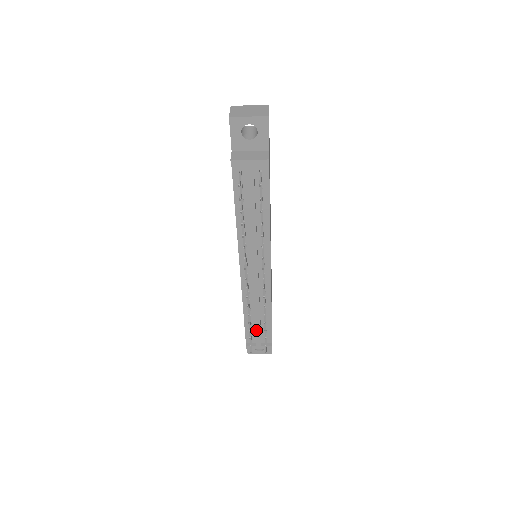
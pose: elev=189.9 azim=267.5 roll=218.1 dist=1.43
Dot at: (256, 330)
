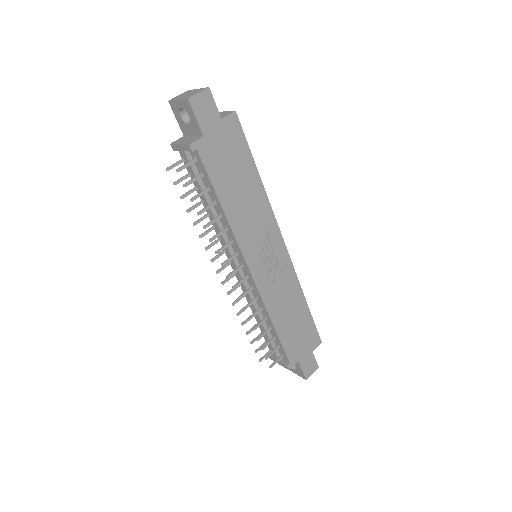
Dot at: (267, 339)
